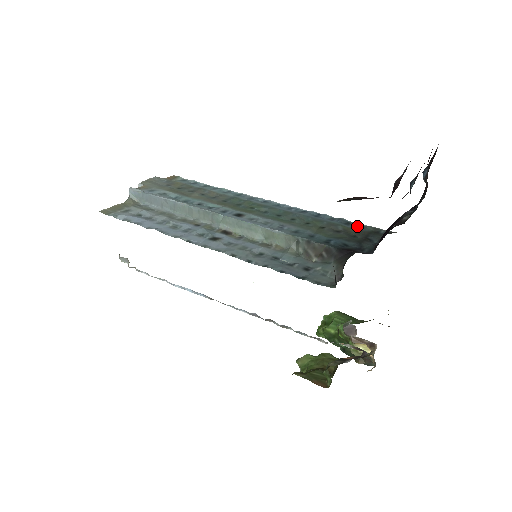
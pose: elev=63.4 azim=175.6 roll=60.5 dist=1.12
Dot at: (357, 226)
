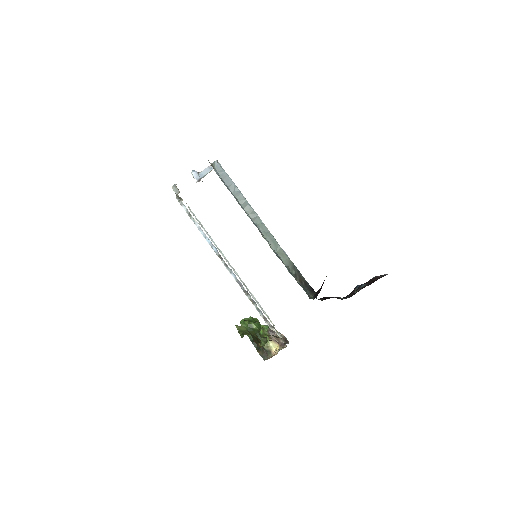
Dot at: occluded
